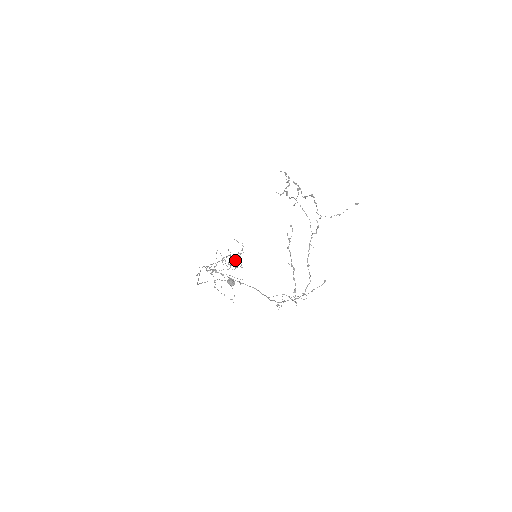
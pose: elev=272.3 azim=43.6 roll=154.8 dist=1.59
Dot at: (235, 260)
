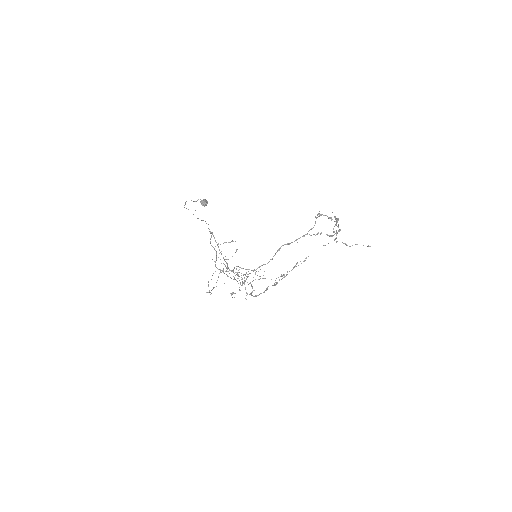
Dot at: occluded
